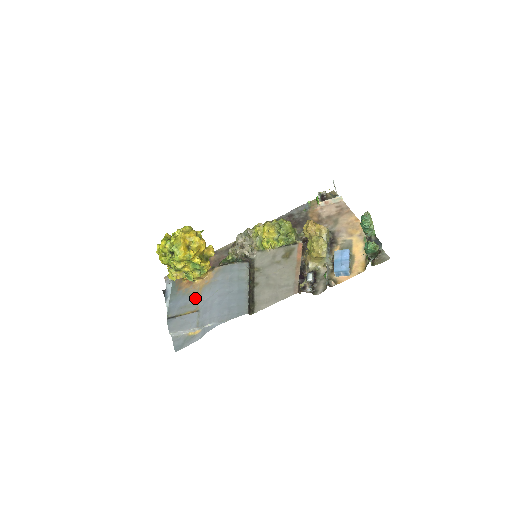
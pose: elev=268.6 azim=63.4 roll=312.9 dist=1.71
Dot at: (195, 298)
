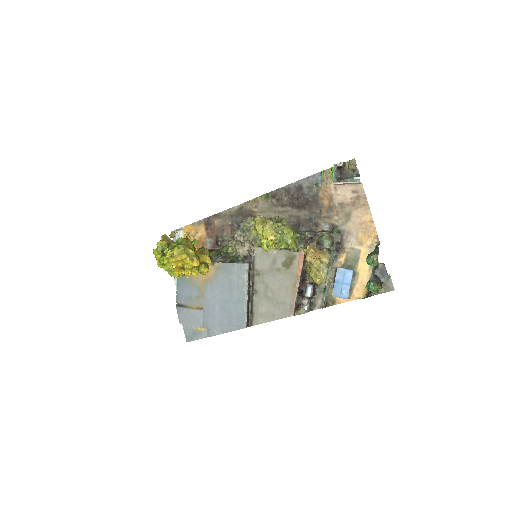
Dot at: (199, 292)
